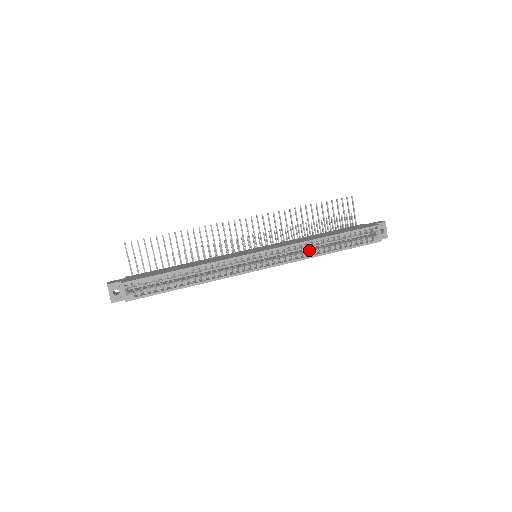
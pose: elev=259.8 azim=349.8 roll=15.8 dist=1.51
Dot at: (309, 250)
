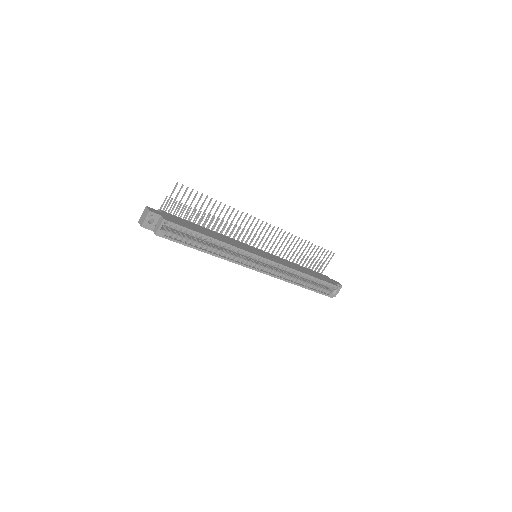
Dot at: (292, 276)
